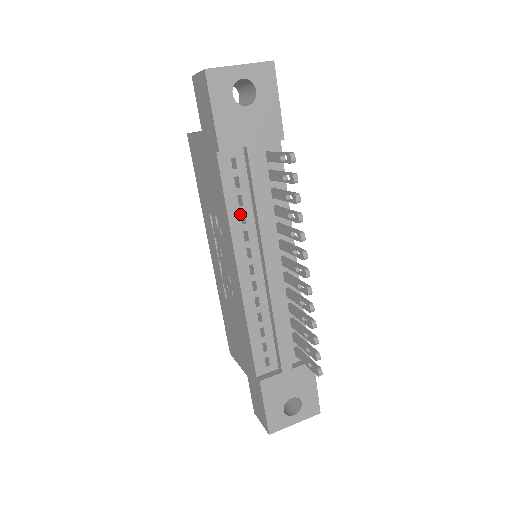
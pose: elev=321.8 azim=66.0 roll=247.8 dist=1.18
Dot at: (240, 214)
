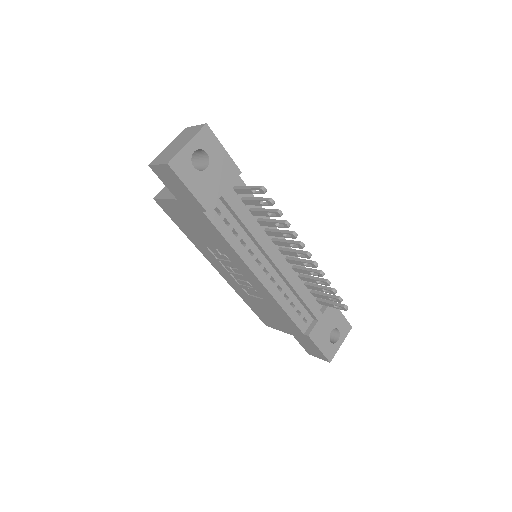
Dot at: occluded
